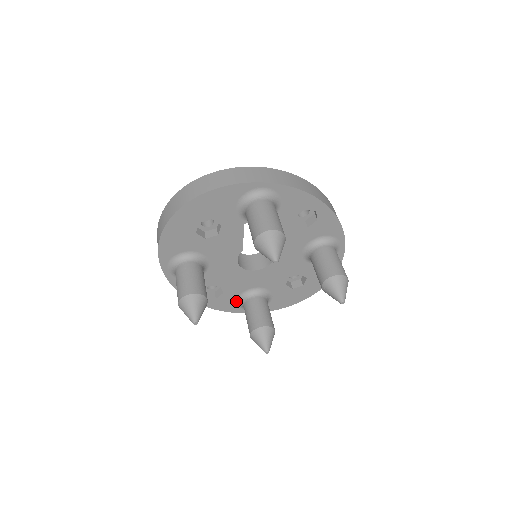
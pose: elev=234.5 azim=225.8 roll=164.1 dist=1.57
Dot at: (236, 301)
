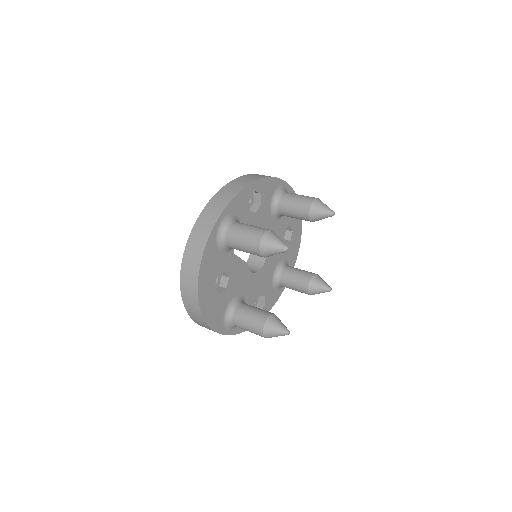
Dot at: (274, 290)
